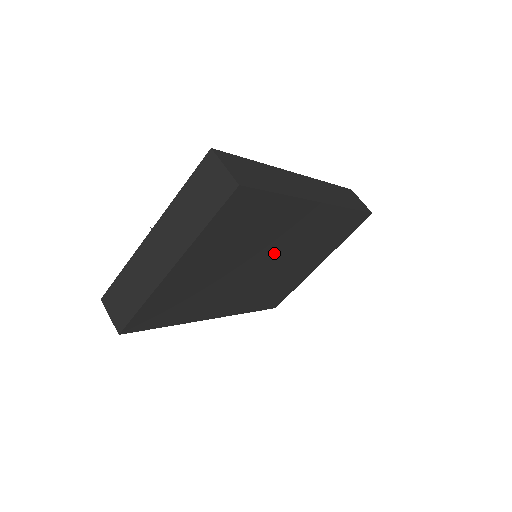
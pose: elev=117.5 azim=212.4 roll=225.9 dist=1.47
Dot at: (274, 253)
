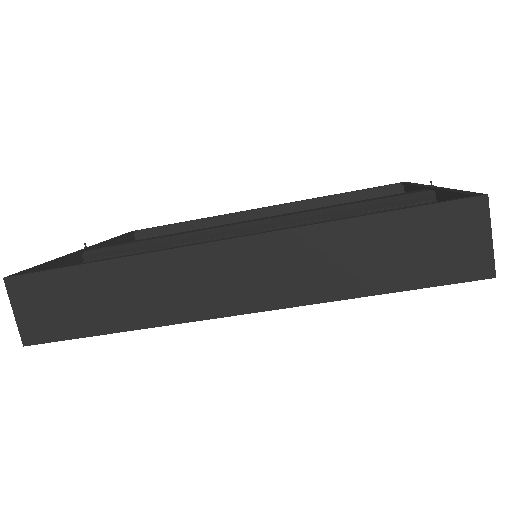
Dot at: occluded
